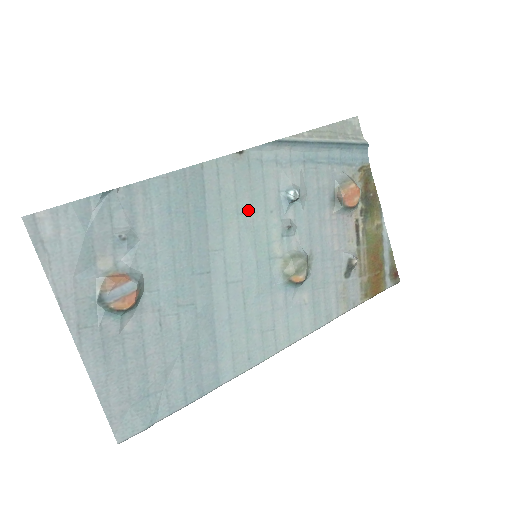
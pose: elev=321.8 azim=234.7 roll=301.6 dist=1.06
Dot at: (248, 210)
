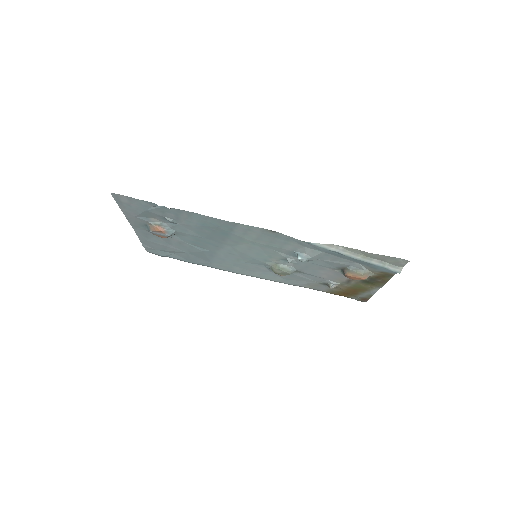
Dot at: (262, 245)
